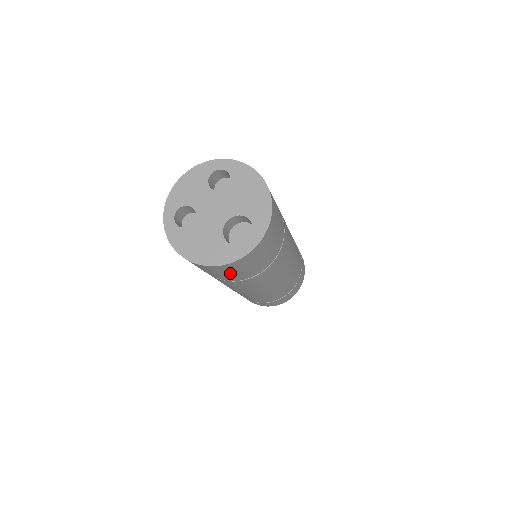
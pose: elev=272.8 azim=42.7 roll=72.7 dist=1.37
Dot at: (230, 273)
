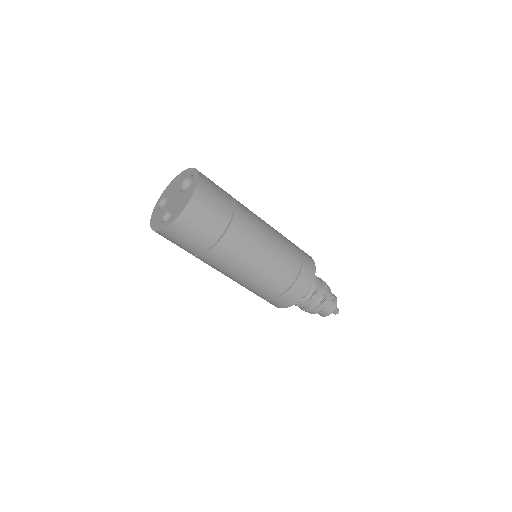
Dot at: (214, 201)
